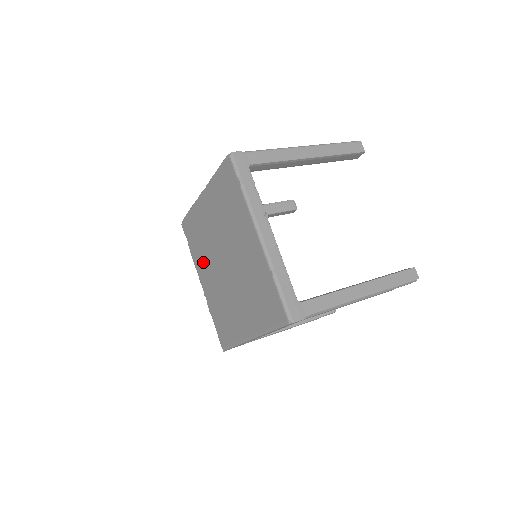
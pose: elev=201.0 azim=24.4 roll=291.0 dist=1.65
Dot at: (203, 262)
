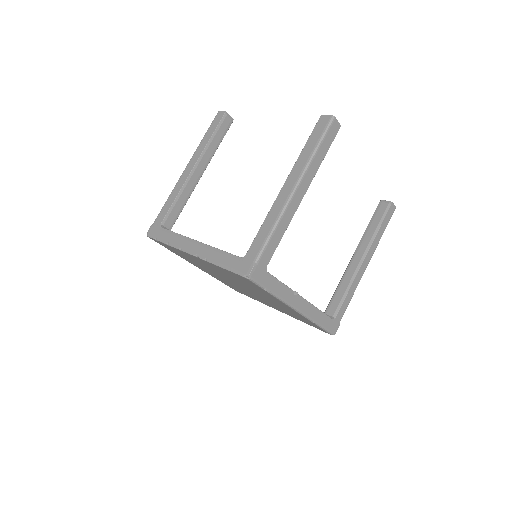
Dot at: occluded
